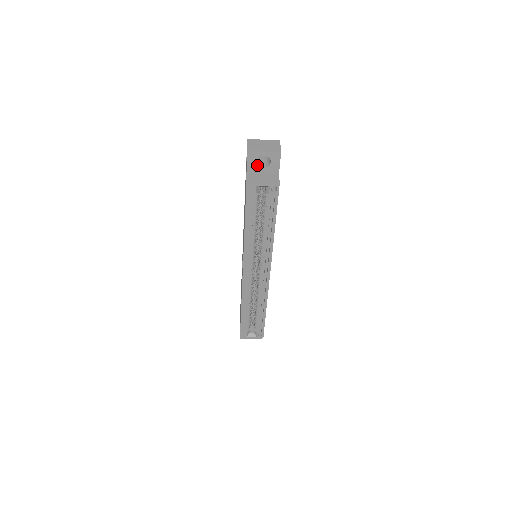
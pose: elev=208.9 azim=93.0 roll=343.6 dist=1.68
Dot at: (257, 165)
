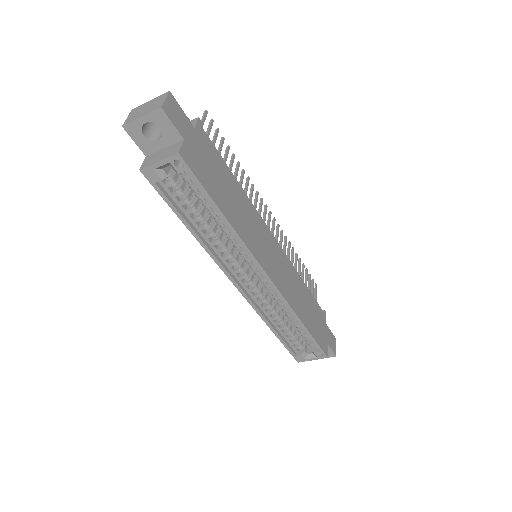
Dot at: (149, 140)
